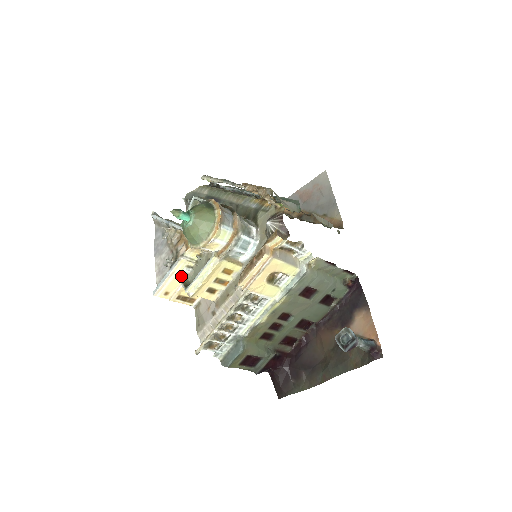
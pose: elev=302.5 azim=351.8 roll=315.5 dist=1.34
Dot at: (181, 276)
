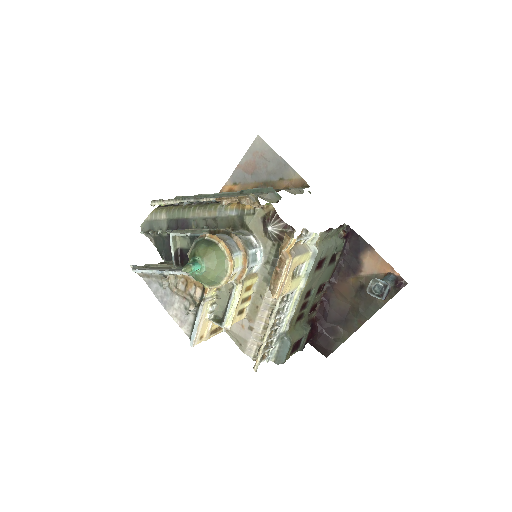
Dot at: (209, 316)
